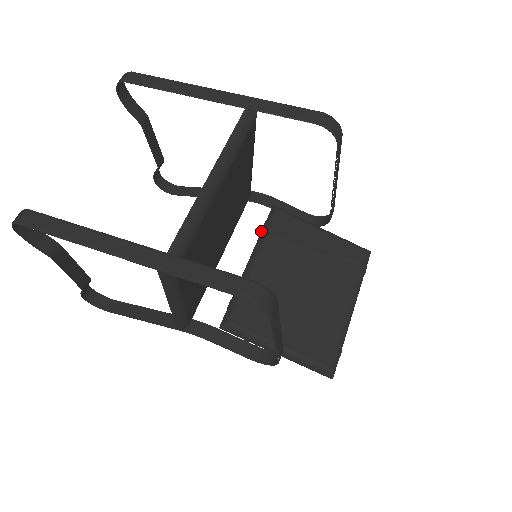
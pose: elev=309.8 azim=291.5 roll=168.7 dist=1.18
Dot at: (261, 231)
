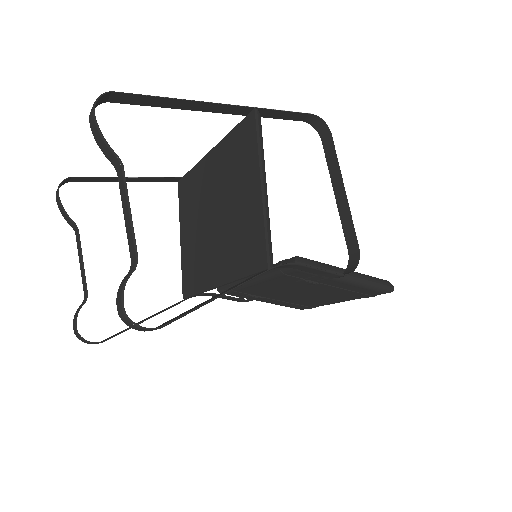
Dot at: (231, 285)
